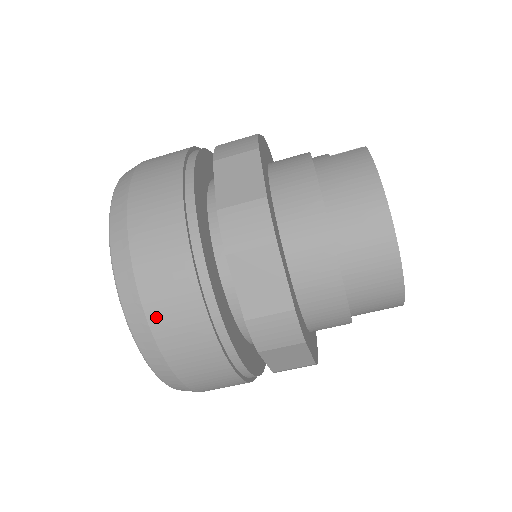
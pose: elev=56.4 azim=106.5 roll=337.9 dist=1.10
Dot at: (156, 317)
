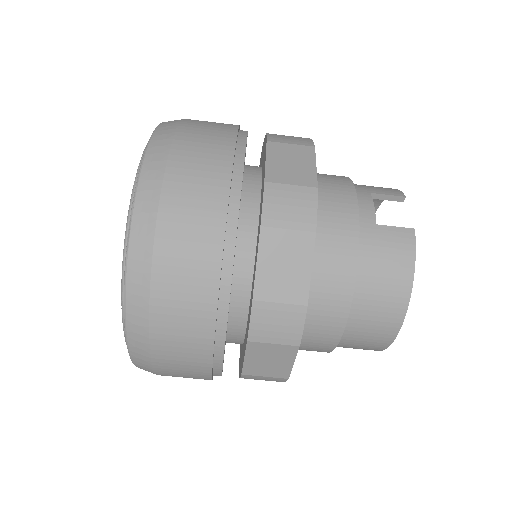
Dot at: (162, 363)
